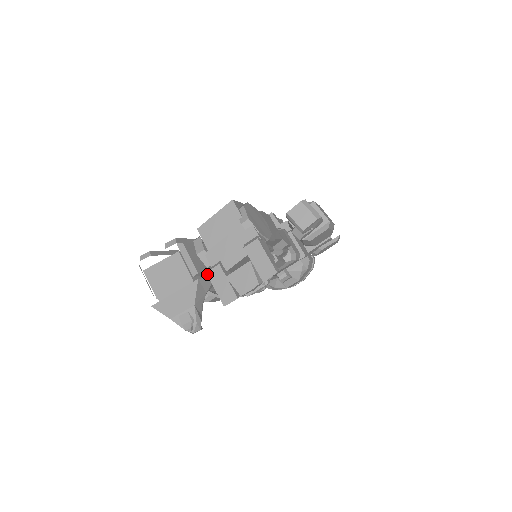
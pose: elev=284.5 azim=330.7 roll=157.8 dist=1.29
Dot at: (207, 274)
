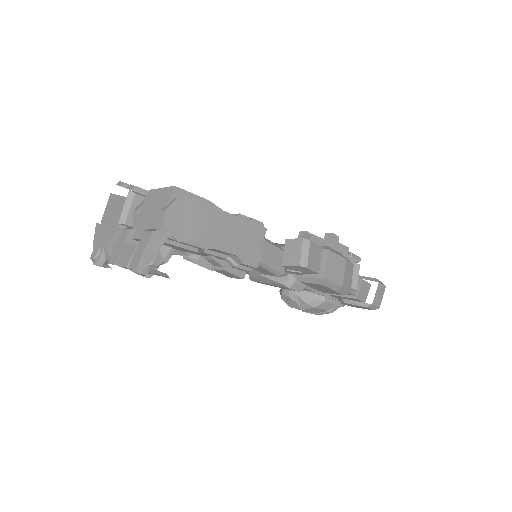
Dot at: (122, 230)
